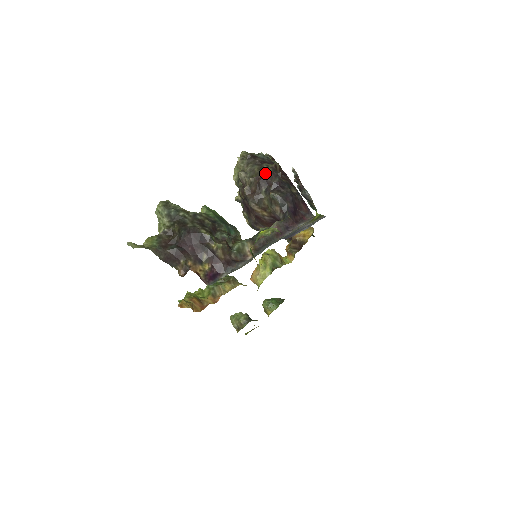
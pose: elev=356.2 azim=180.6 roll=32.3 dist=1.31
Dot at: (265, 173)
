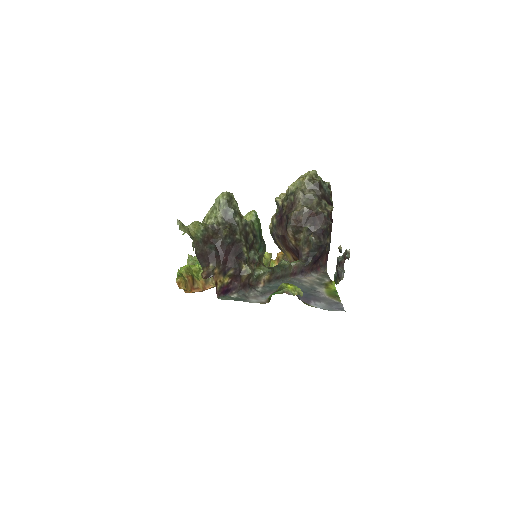
Dot at: (320, 214)
